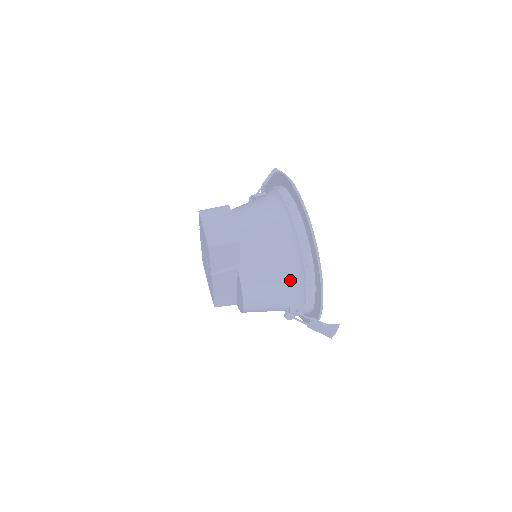
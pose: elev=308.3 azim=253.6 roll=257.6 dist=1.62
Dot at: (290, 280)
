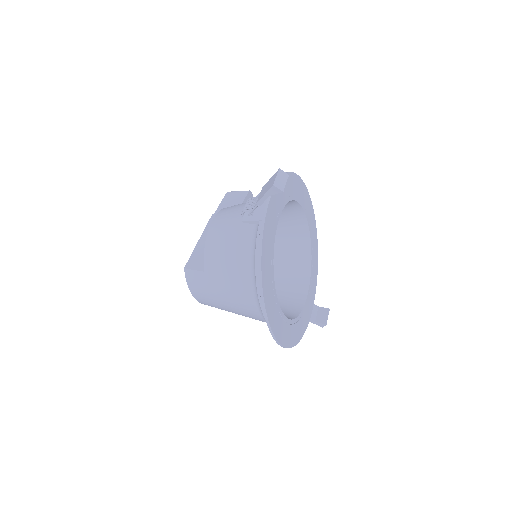
Dot at: occluded
